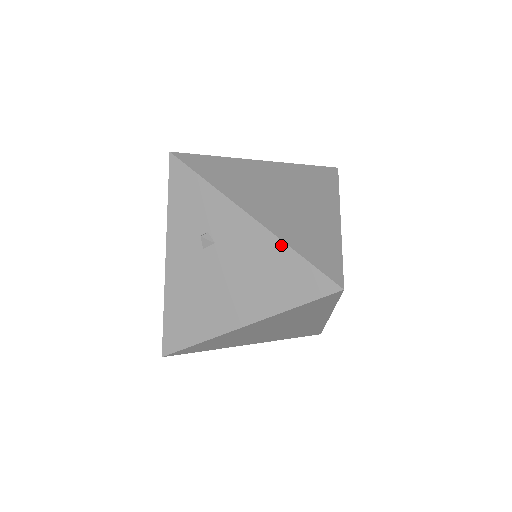
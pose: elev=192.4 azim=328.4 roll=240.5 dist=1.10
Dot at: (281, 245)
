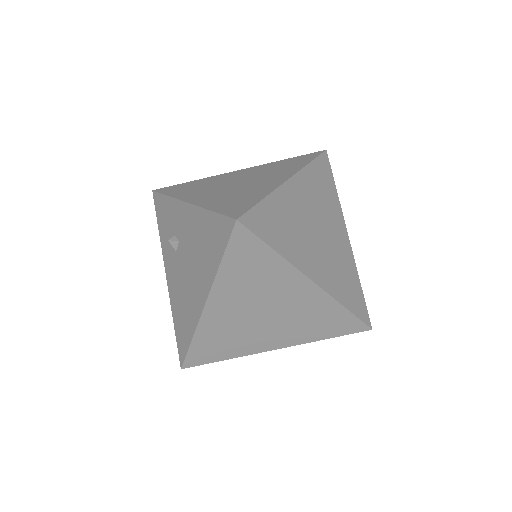
Dot at: (202, 212)
